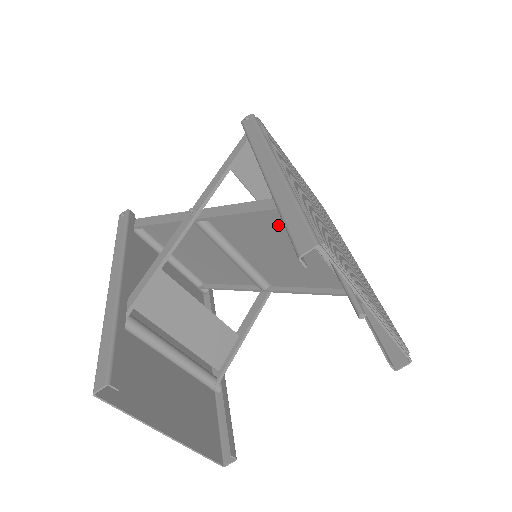
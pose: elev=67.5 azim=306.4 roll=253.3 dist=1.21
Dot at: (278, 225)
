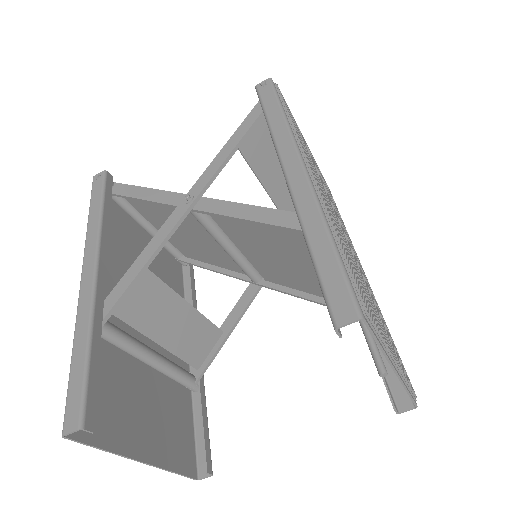
Dot at: (293, 239)
